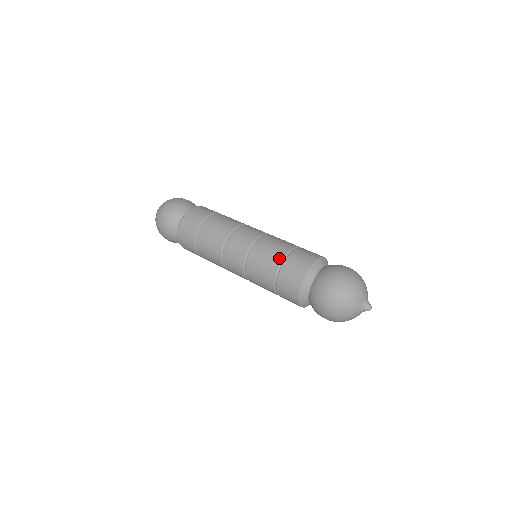
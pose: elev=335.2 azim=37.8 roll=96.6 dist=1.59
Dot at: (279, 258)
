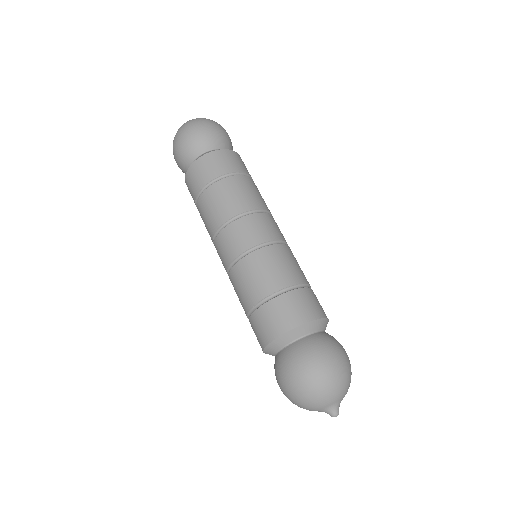
Dot at: (293, 280)
